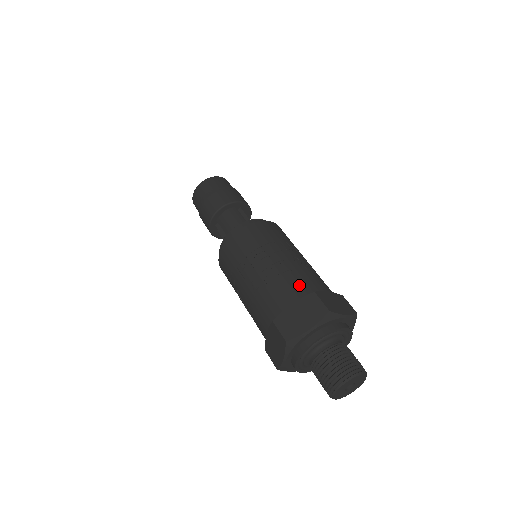
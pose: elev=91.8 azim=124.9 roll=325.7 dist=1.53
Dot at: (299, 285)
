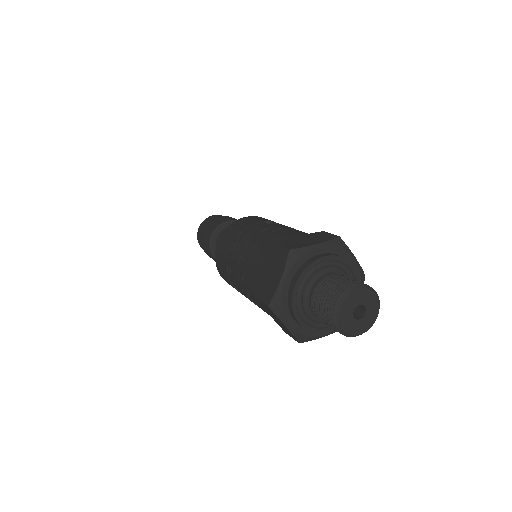
Dot at: (266, 249)
